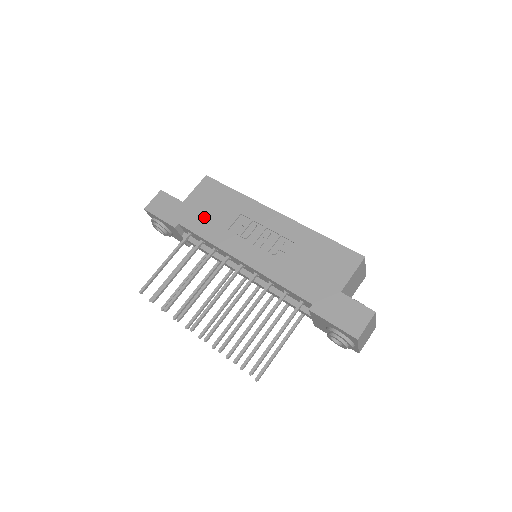
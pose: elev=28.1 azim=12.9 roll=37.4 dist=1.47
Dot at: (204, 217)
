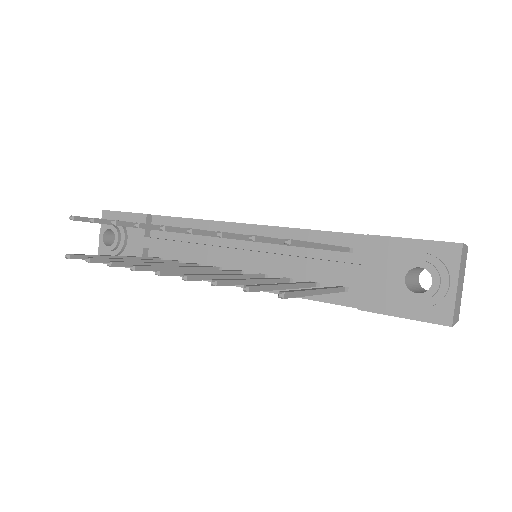
Dot at: occluded
